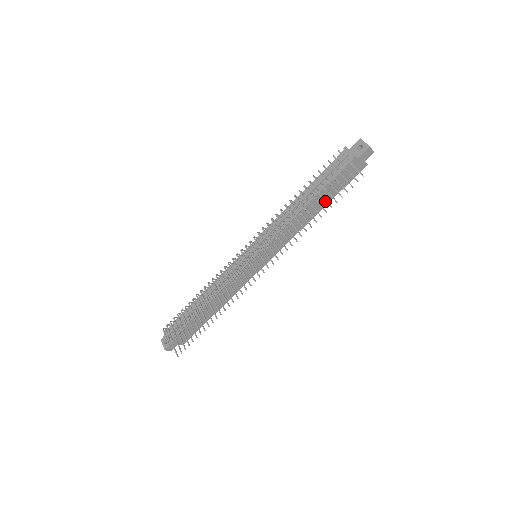
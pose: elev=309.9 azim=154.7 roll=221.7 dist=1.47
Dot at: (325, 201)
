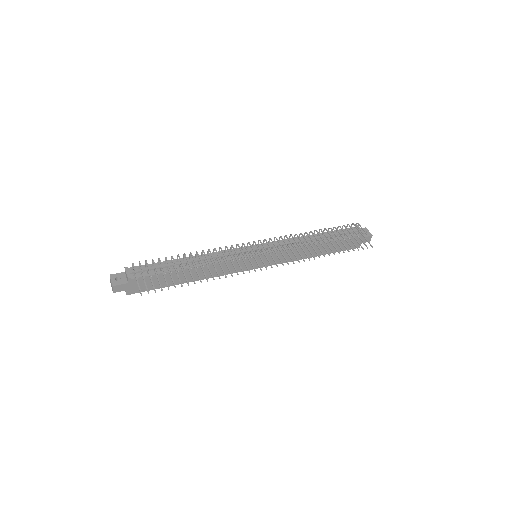
Dot at: (325, 251)
